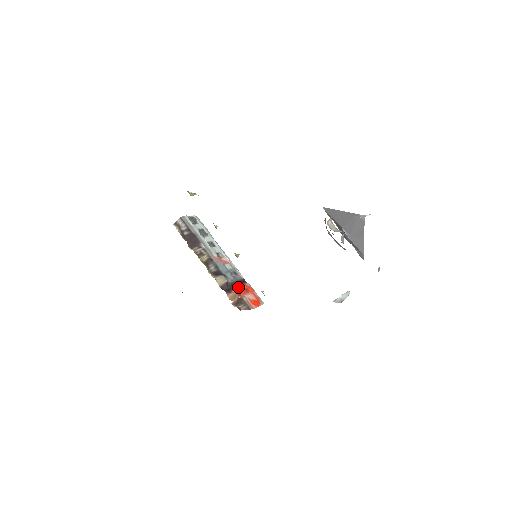
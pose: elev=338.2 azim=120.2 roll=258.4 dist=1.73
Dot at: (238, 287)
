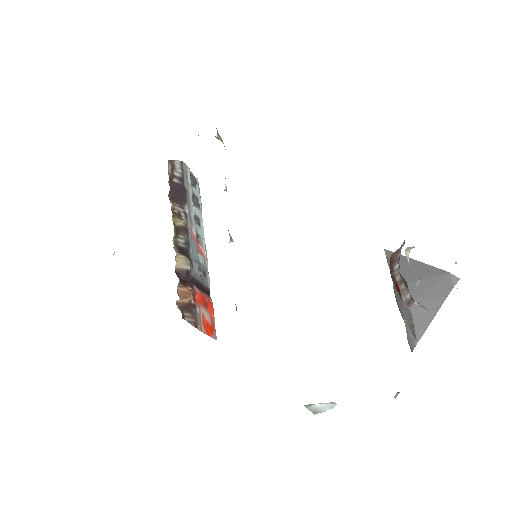
Dot at: occluded
